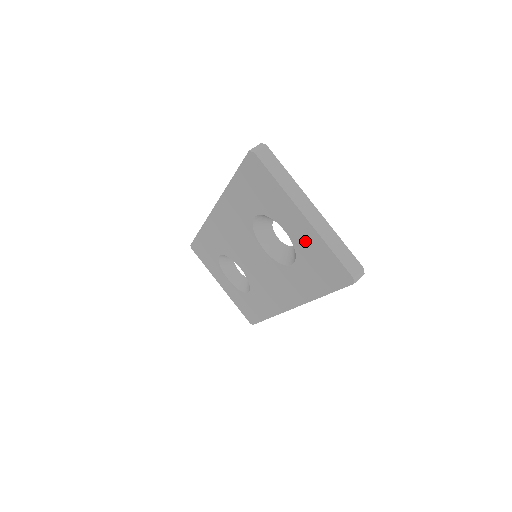
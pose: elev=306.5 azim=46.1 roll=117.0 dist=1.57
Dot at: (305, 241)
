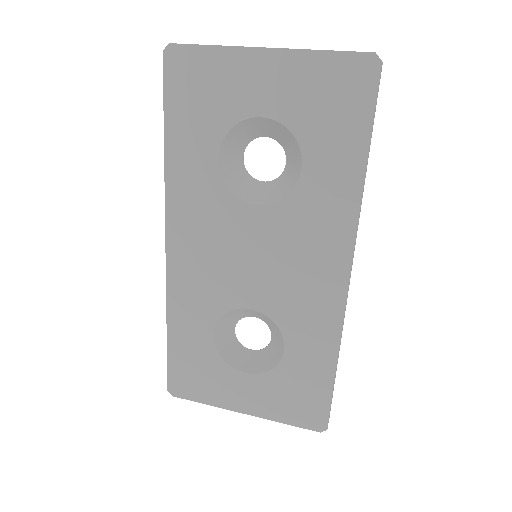
Dot at: (292, 91)
